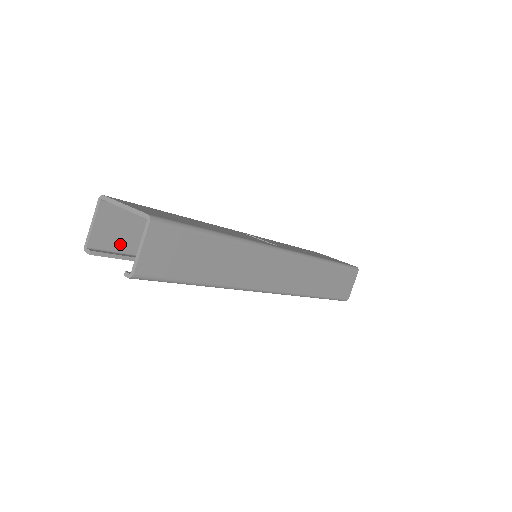
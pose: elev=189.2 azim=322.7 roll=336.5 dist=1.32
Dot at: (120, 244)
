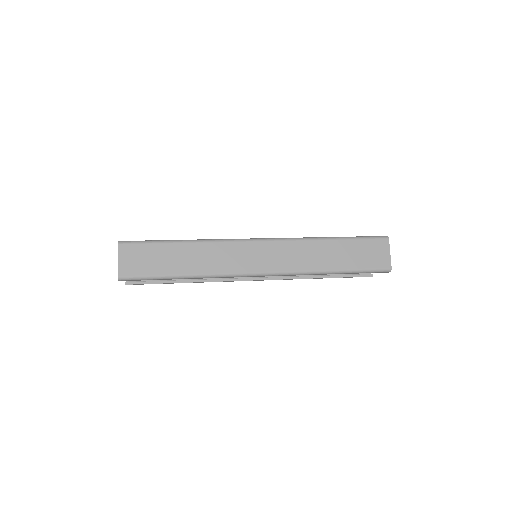
Dot at: occluded
